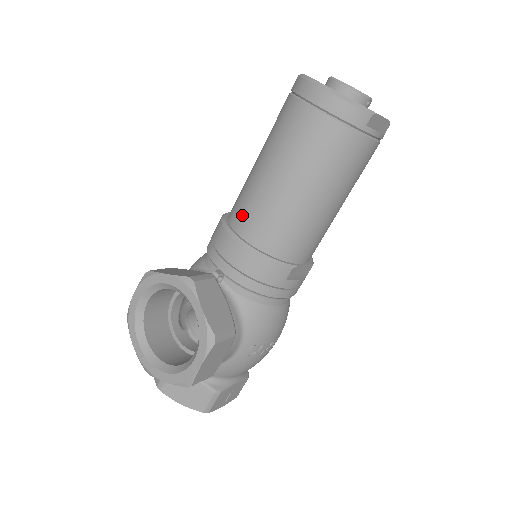
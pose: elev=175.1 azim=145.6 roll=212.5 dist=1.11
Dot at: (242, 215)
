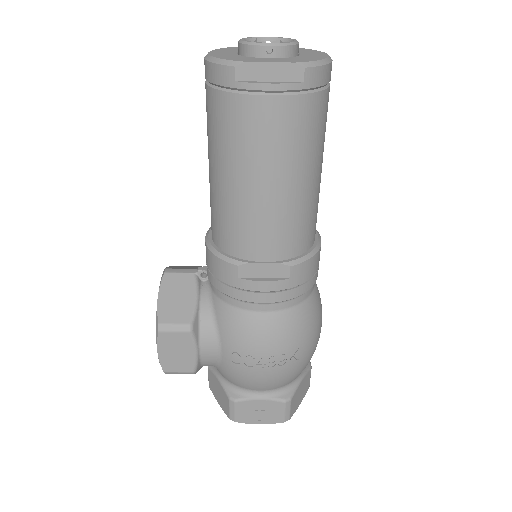
Dot at: occluded
